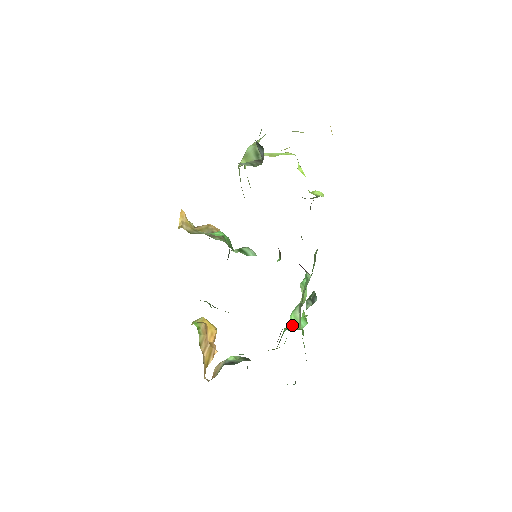
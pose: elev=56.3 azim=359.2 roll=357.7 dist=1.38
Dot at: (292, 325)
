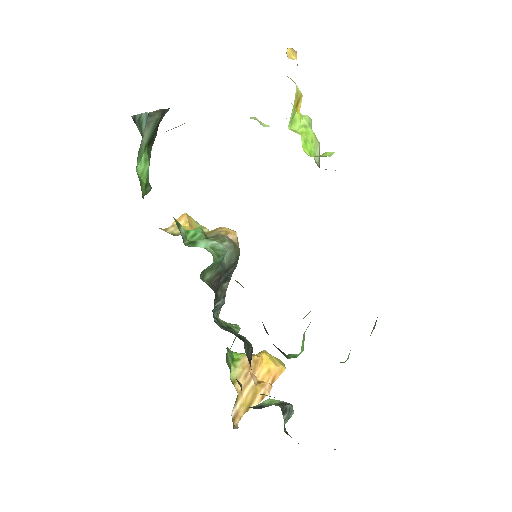
Dot at: occluded
